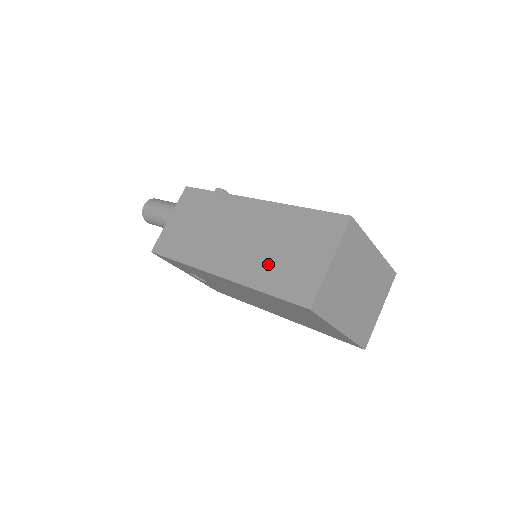
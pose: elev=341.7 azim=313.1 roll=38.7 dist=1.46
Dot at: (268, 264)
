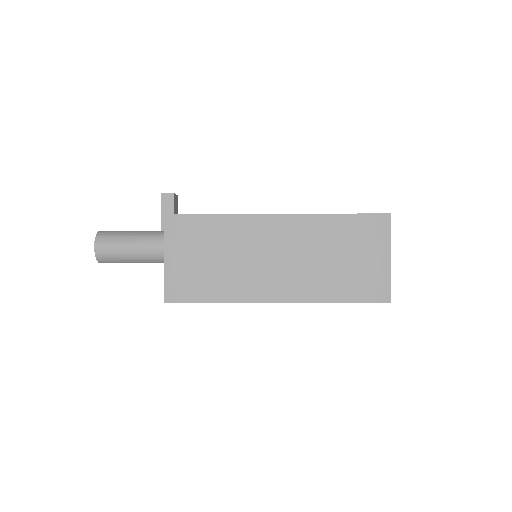
Dot at: (330, 276)
